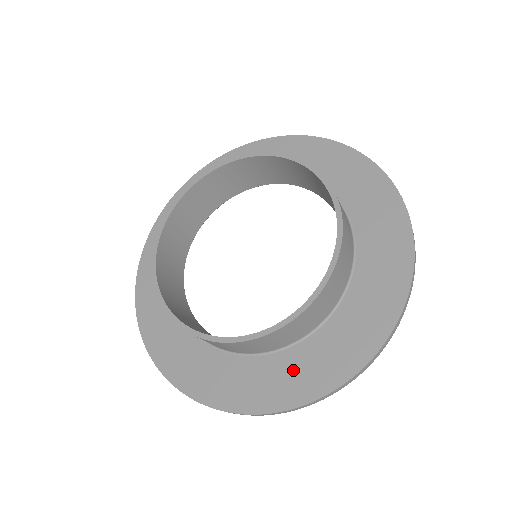
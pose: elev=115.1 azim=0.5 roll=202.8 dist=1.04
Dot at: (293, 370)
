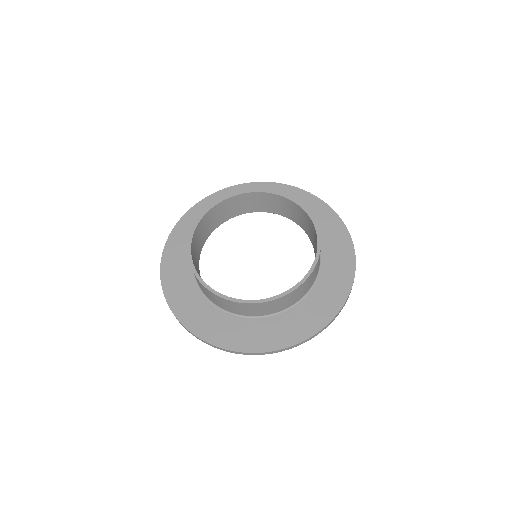
Dot at: (333, 275)
